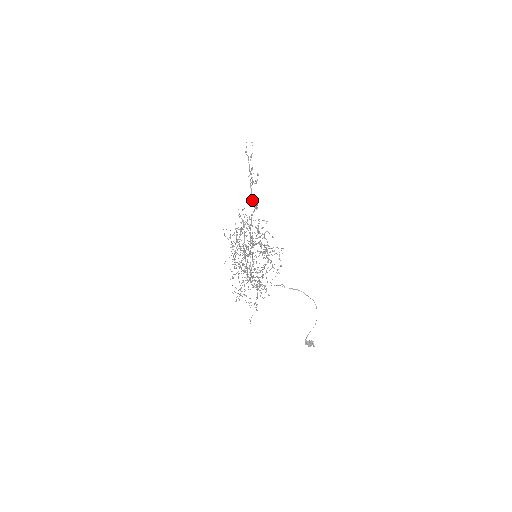
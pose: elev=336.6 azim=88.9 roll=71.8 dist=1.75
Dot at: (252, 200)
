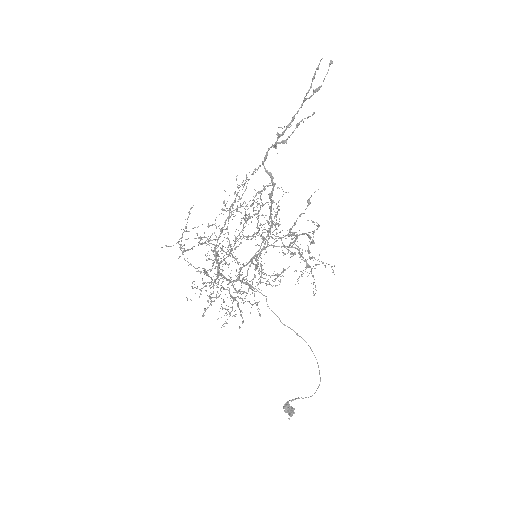
Dot at: (267, 172)
